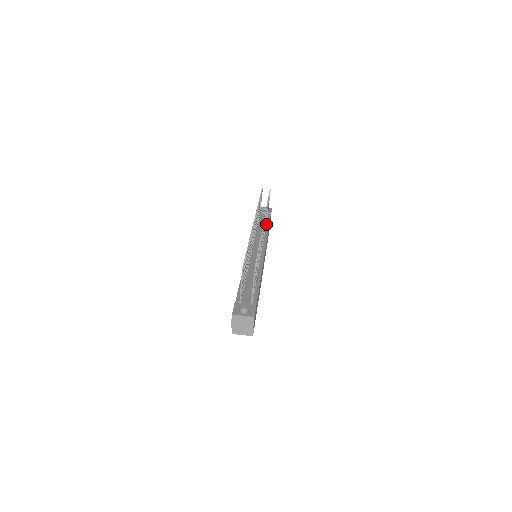
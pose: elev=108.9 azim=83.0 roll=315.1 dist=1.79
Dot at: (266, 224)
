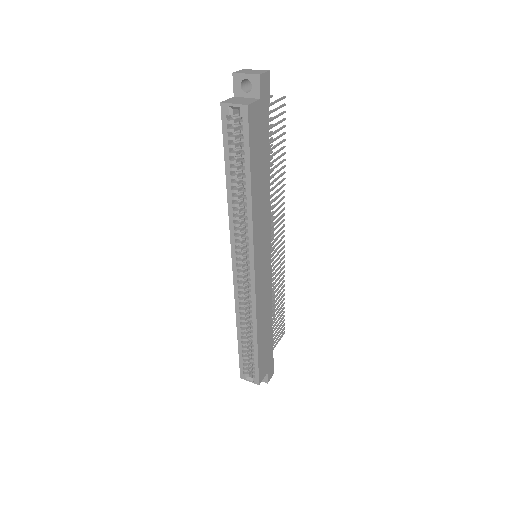
Dot at: occluded
